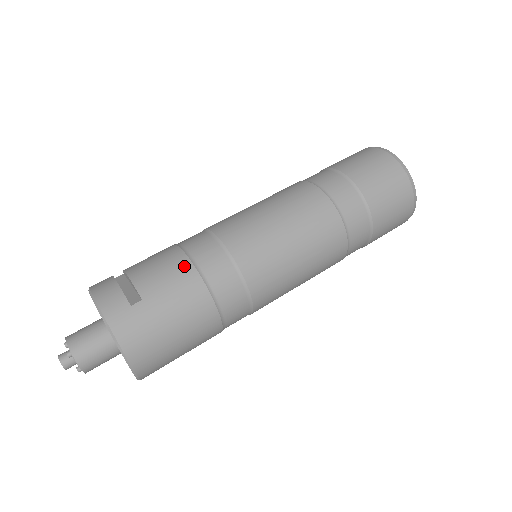
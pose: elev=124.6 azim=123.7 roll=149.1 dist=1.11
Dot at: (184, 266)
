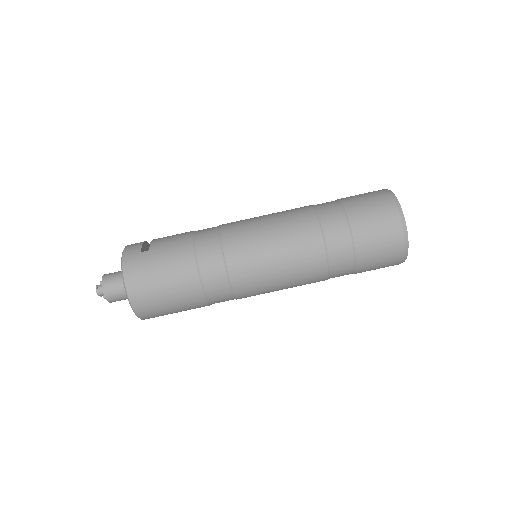
Dot at: (186, 237)
